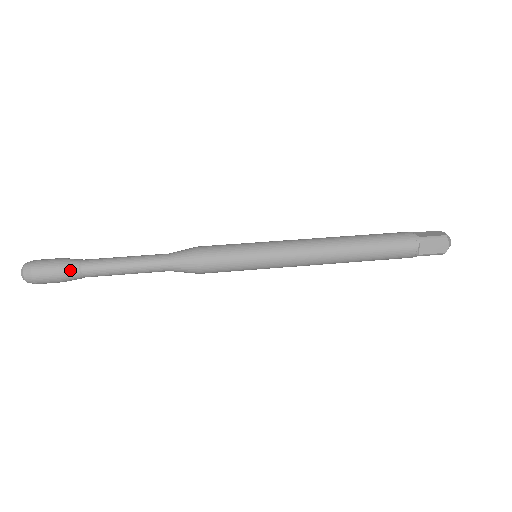
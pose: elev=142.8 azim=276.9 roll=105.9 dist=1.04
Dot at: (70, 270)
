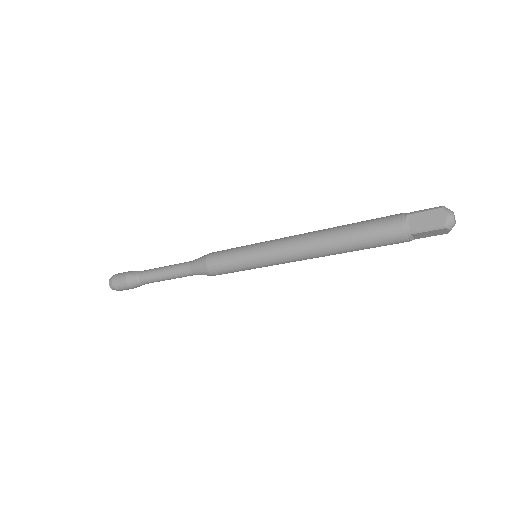
Dot at: (132, 274)
